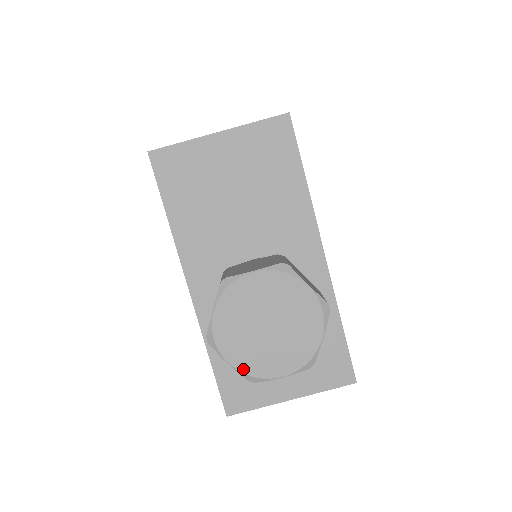
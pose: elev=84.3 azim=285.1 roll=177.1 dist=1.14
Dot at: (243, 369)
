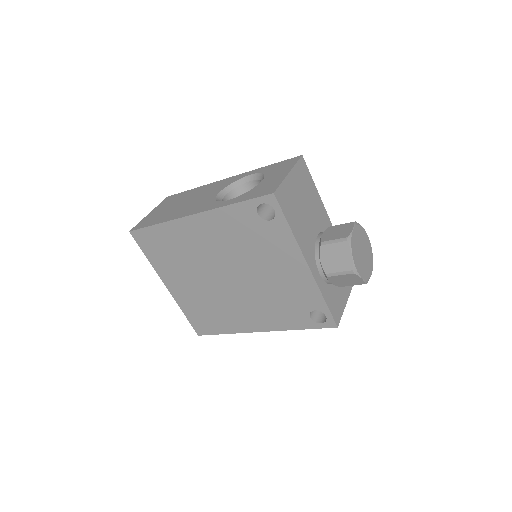
Dot at: (365, 278)
